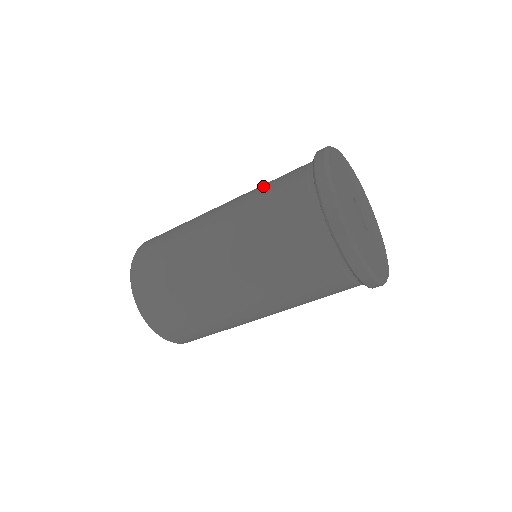
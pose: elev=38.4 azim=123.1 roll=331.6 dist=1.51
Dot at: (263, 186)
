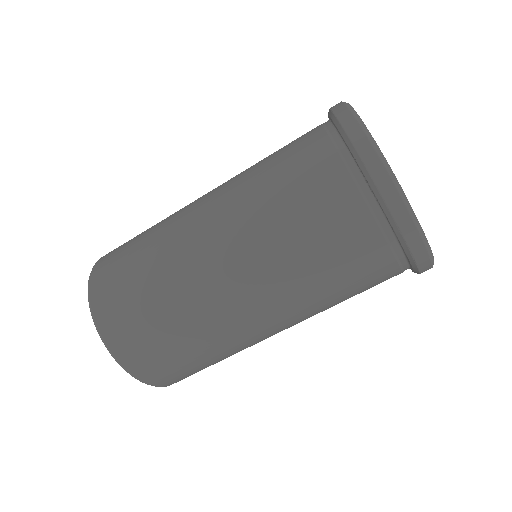
Dot at: (270, 186)
